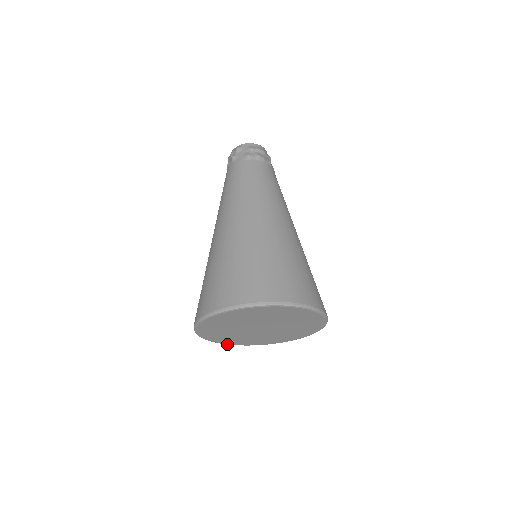
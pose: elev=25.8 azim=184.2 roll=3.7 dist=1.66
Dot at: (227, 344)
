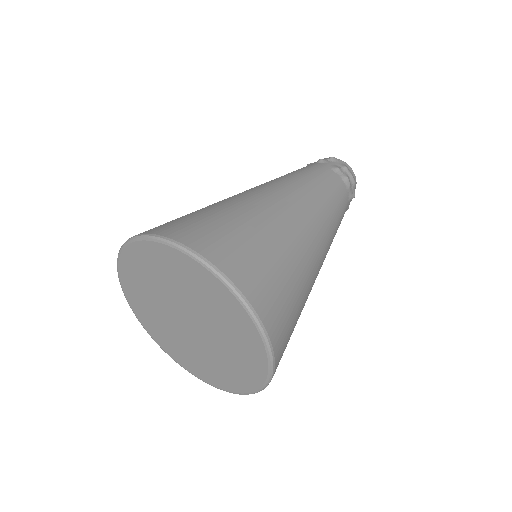
Dot at: (137, 317)
